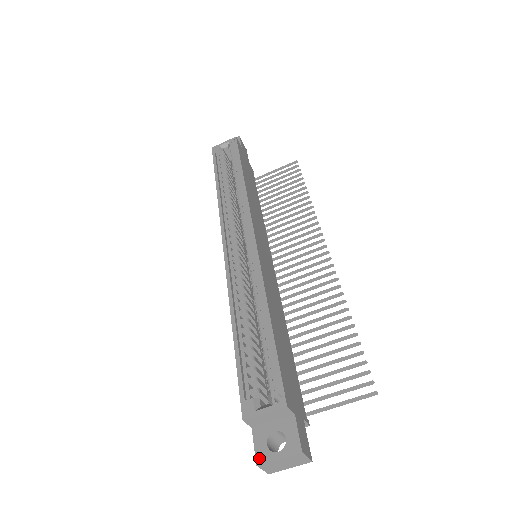
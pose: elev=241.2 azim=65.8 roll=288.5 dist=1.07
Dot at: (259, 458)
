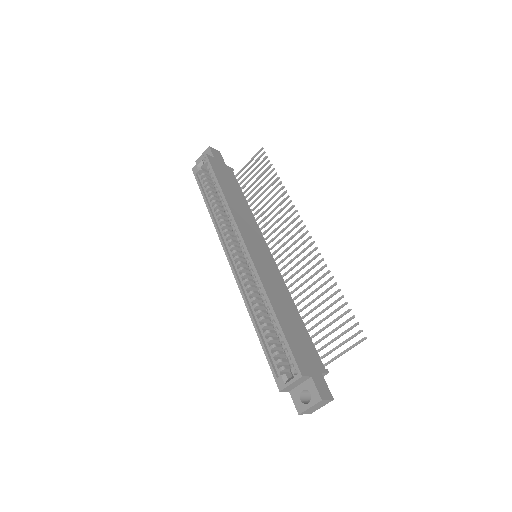
Dot at: (299, 410)
